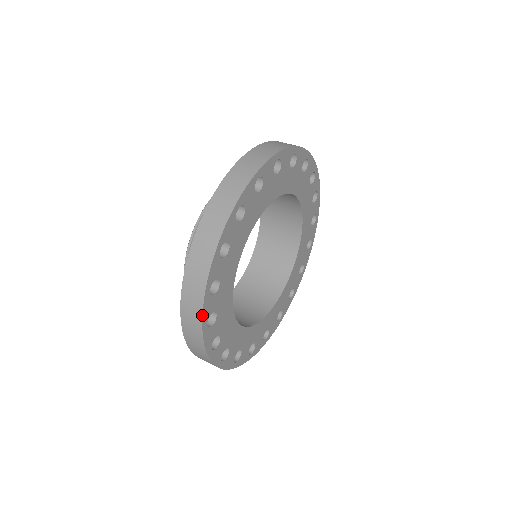
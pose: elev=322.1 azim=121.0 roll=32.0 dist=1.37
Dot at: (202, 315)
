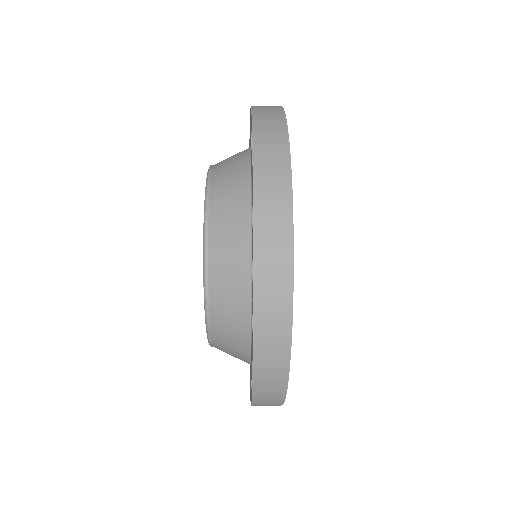
Dot at: occluded
